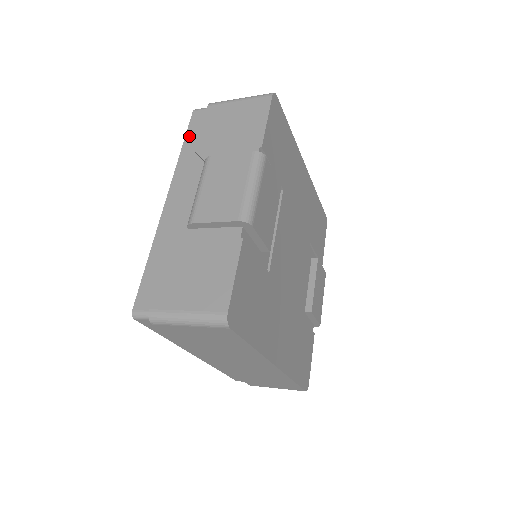
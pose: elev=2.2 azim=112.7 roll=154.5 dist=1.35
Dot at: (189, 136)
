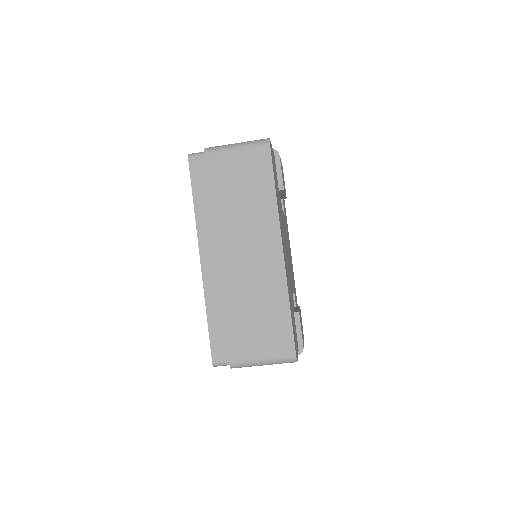
Dot at: occluded
